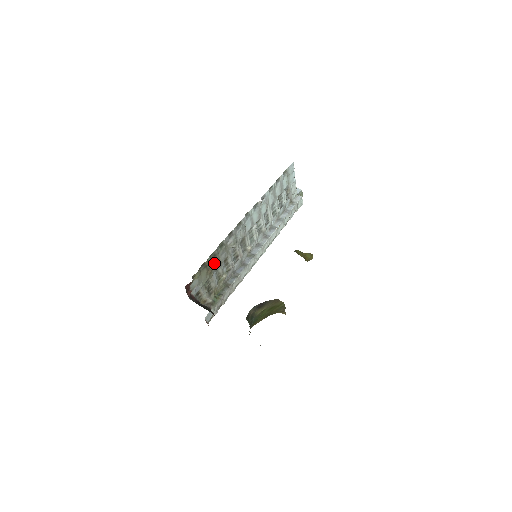
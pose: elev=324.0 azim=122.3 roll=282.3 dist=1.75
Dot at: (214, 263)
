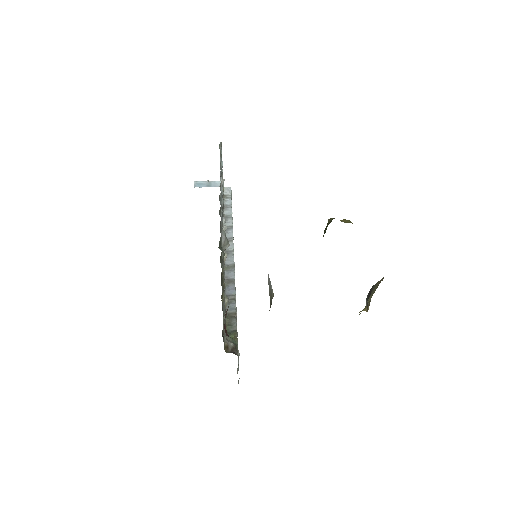
Dot at: (223, 275)
